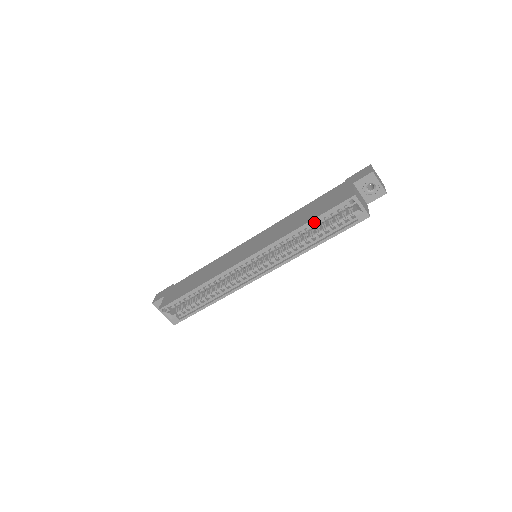
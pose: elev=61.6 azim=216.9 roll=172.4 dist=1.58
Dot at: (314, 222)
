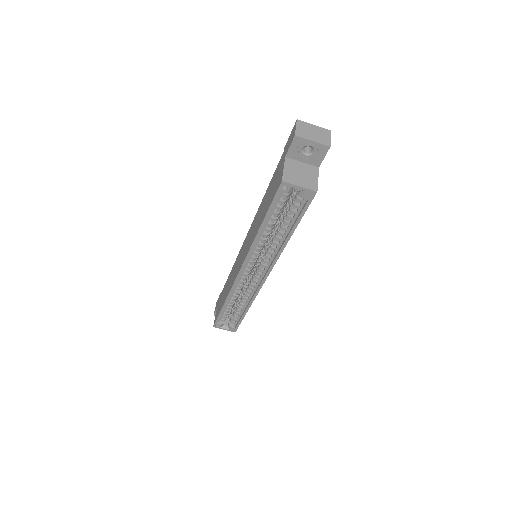
Dot at: (269, 219)
